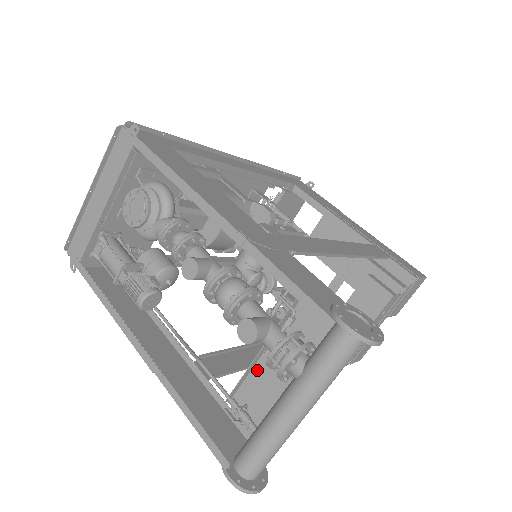
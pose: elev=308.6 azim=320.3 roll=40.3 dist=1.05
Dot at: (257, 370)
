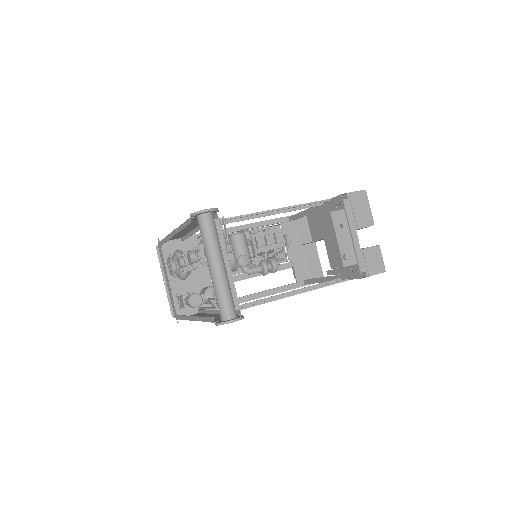
Dot at: occluded
